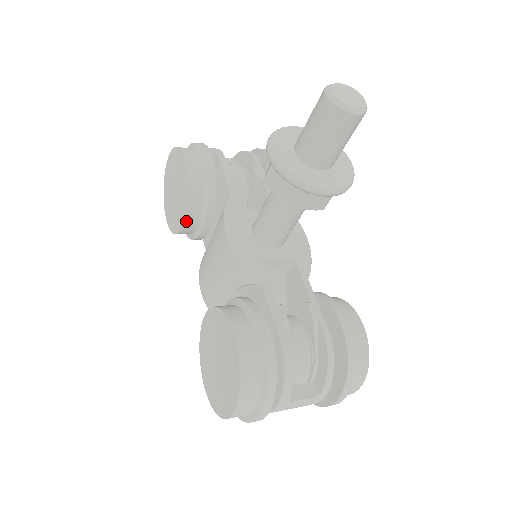
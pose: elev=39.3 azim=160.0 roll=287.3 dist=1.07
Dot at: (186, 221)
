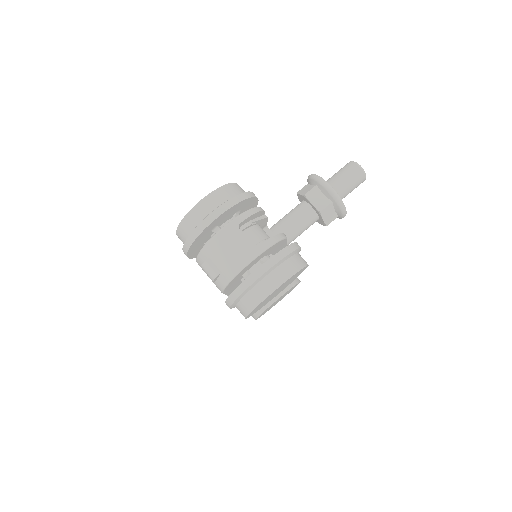
Dot at: occluded
